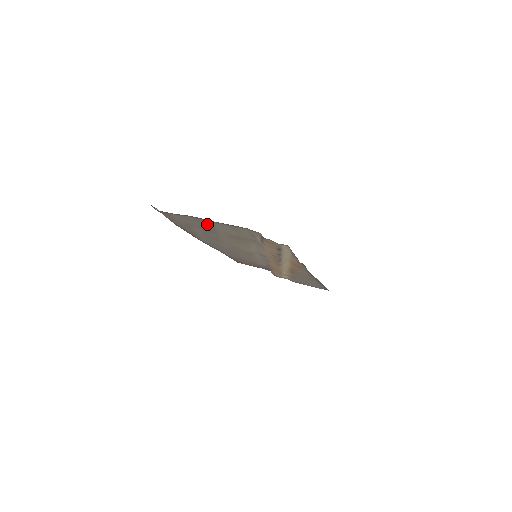
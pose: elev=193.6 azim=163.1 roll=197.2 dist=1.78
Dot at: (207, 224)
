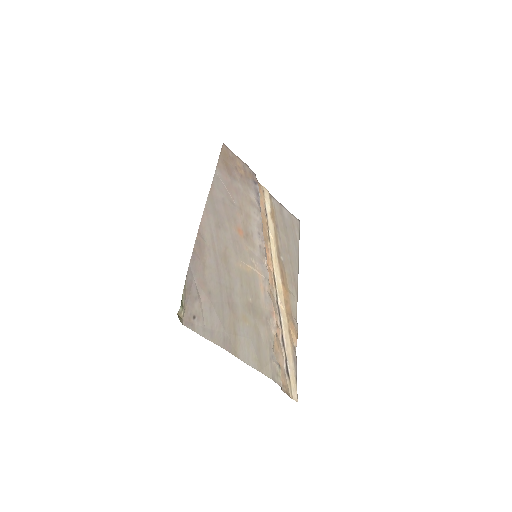
Dot at: (232, 329)
